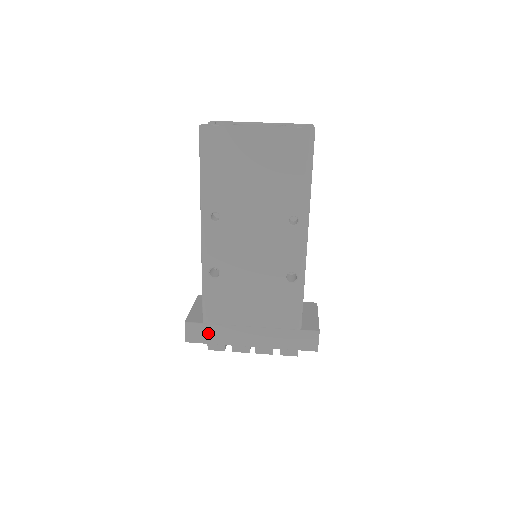
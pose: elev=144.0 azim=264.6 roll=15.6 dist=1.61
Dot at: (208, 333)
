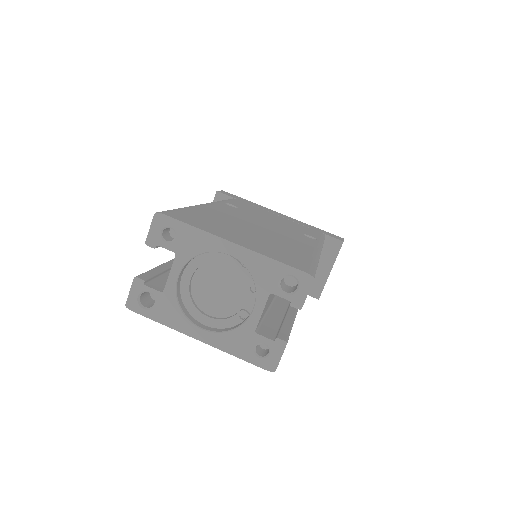
Dot at: occluded
